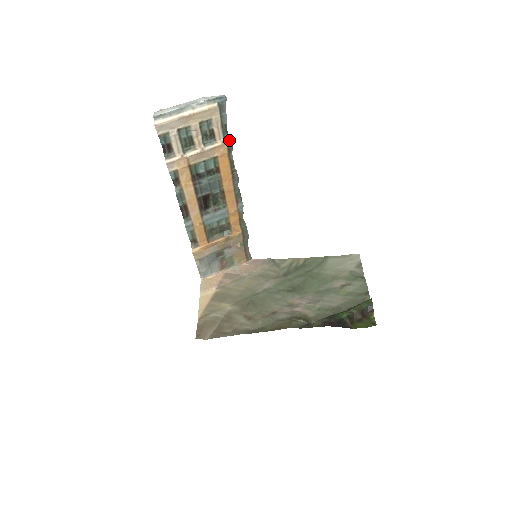
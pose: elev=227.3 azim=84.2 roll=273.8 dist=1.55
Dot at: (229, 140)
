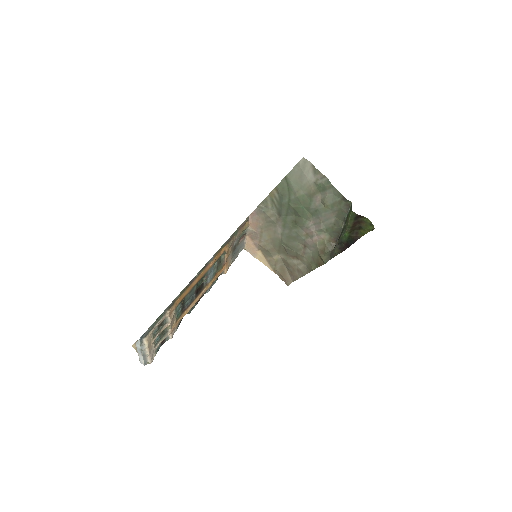
Dot at: (167, 309)
